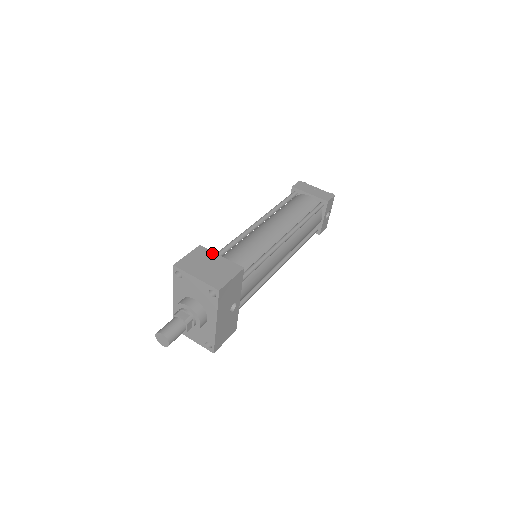
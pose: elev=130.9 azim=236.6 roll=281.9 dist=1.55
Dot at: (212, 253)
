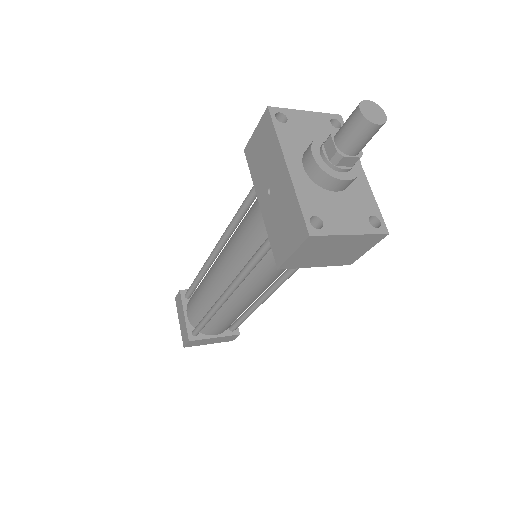
Dot at: occluded
